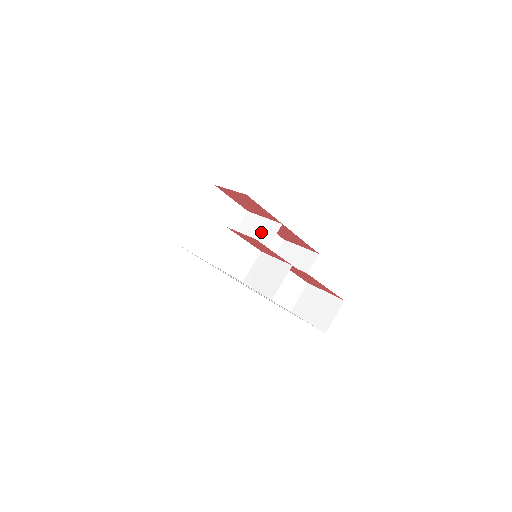
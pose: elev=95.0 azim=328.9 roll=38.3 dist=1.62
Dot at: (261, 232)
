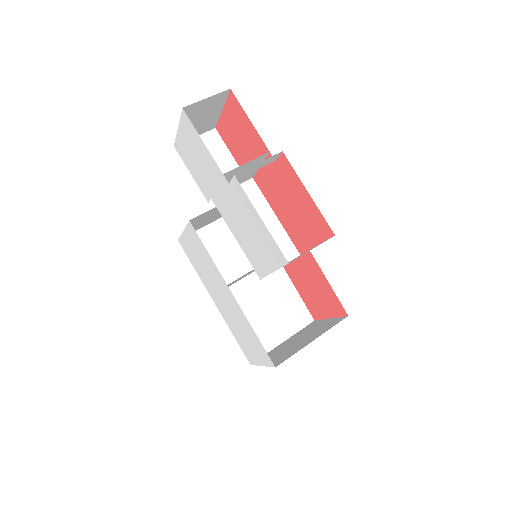
Dot at: occluded
